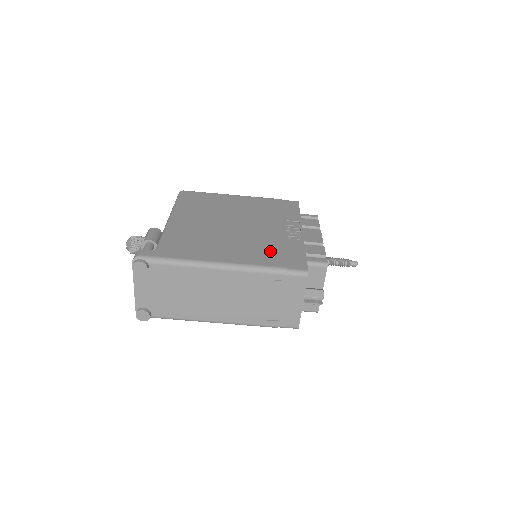
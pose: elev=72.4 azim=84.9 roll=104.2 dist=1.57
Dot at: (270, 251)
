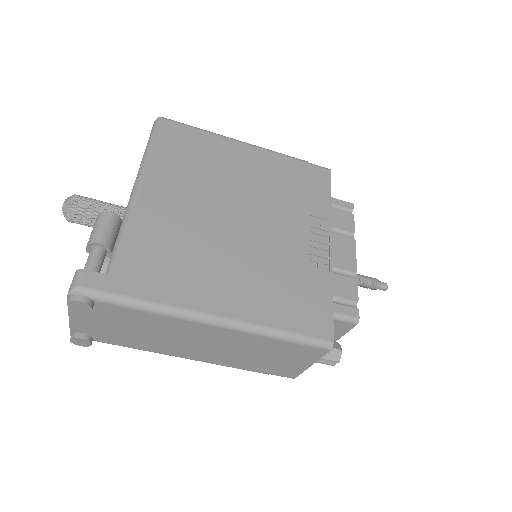
Dot at: (284, 292)
